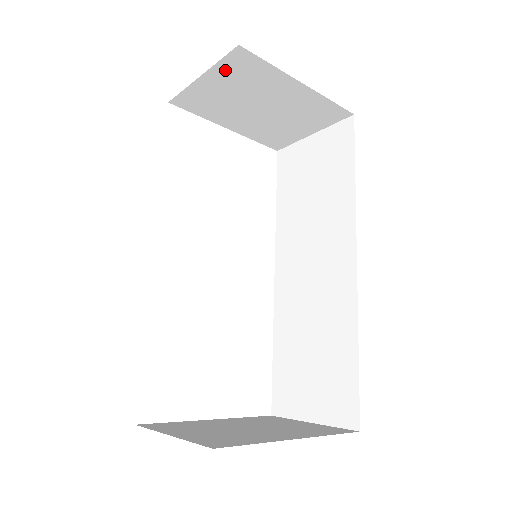
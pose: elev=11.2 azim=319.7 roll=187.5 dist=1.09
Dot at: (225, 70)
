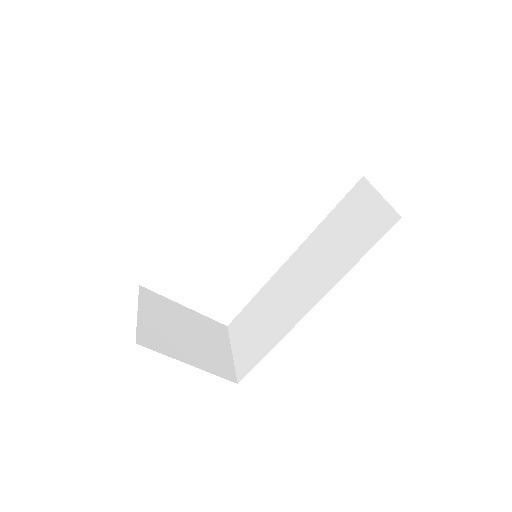
Dot at: occluded
